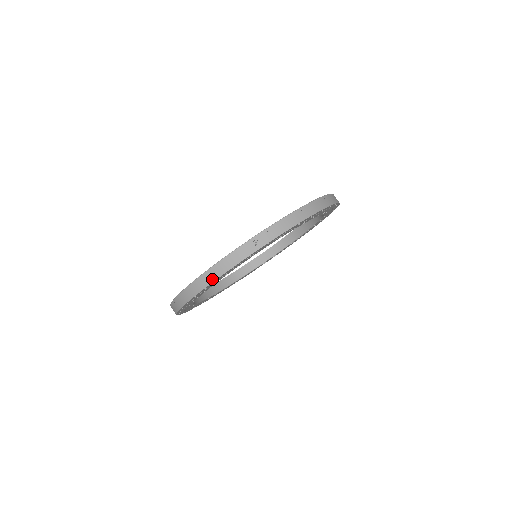
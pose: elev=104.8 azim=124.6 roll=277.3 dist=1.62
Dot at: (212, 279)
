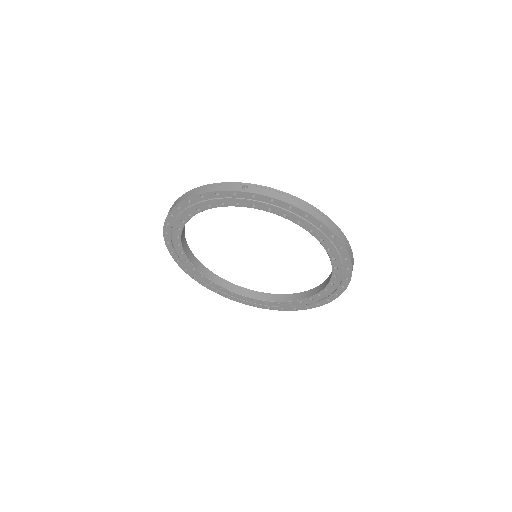
Dot at: (197, 193)
